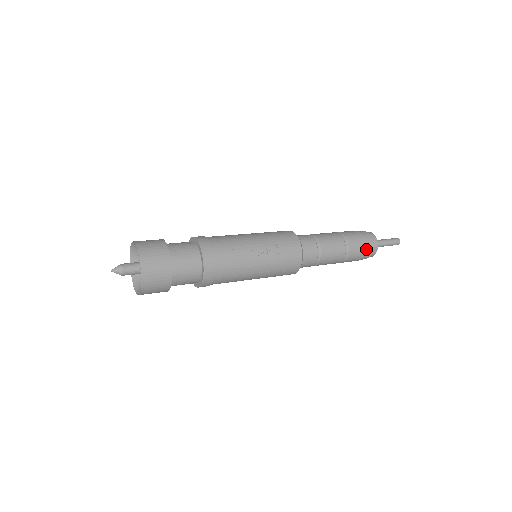
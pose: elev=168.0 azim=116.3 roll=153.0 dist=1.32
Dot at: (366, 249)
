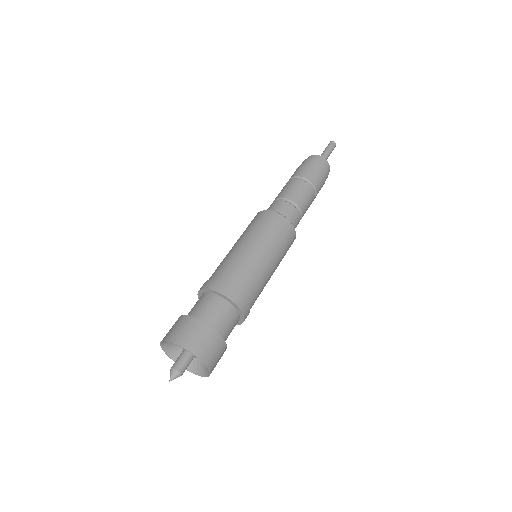
Dot at: occluded
